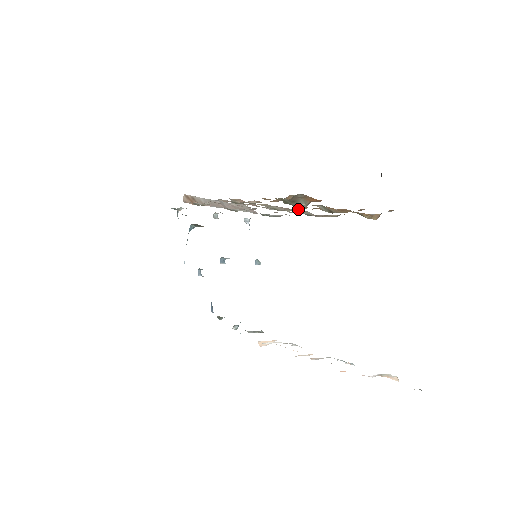
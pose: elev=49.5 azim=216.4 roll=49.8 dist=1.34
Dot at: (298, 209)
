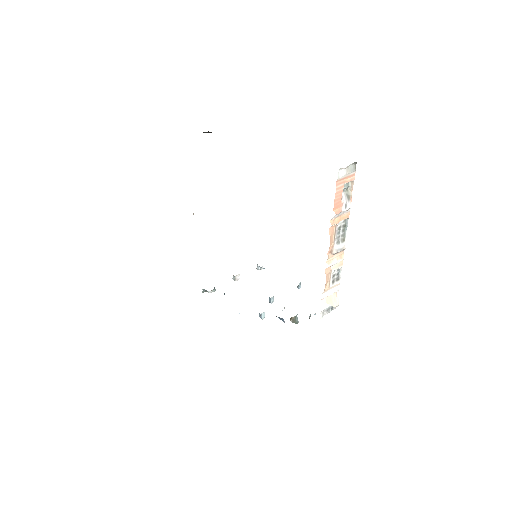
Dot at: occluded
